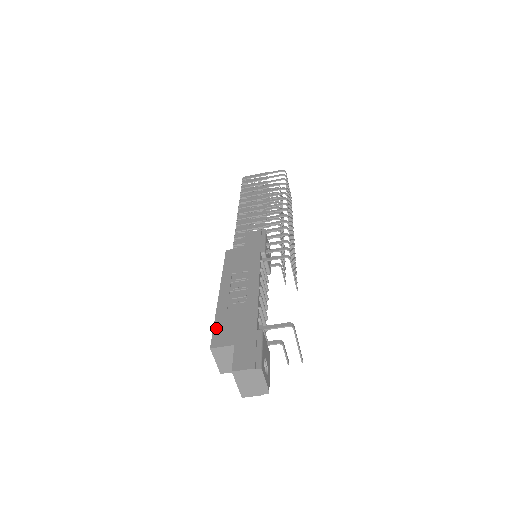
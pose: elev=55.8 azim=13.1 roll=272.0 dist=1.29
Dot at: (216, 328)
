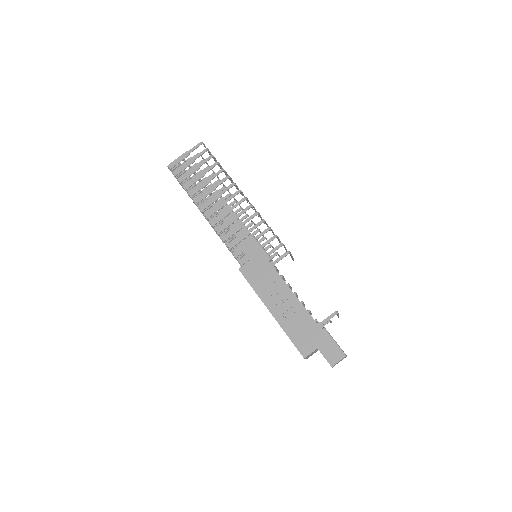
Dot at: (295, 342)
